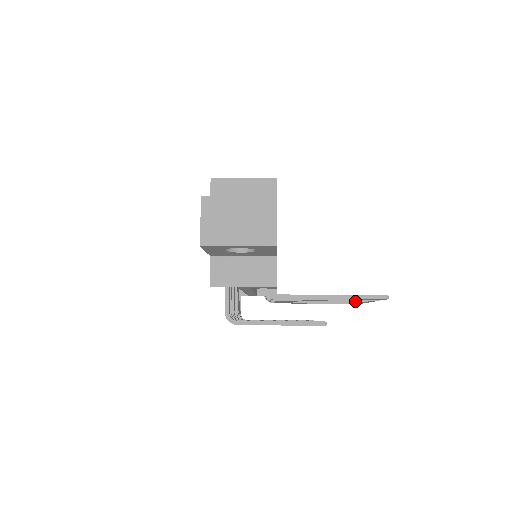
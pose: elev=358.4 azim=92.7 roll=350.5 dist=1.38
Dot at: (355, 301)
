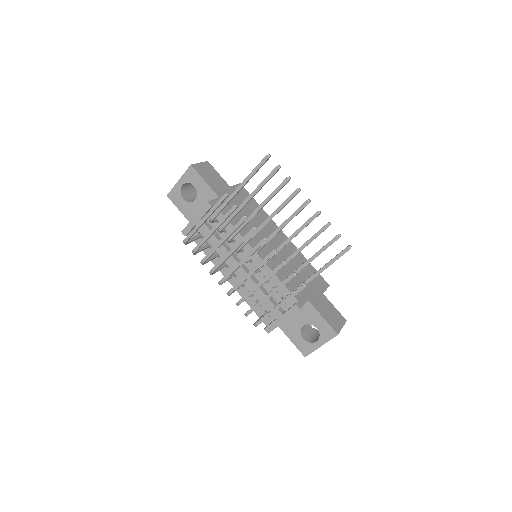
Dot at: (295, 211)
